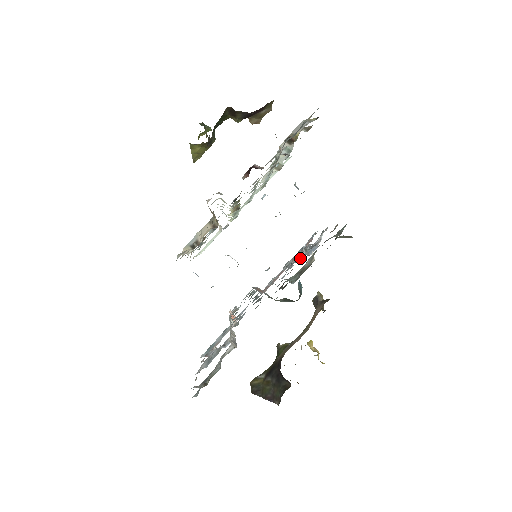
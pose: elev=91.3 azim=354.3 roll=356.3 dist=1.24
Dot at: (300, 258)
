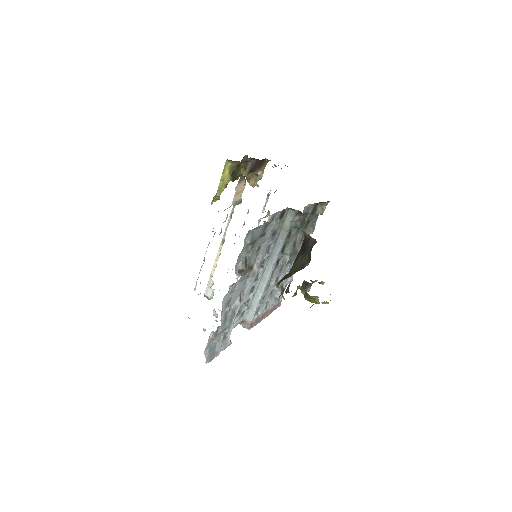
Dot at: occluded
